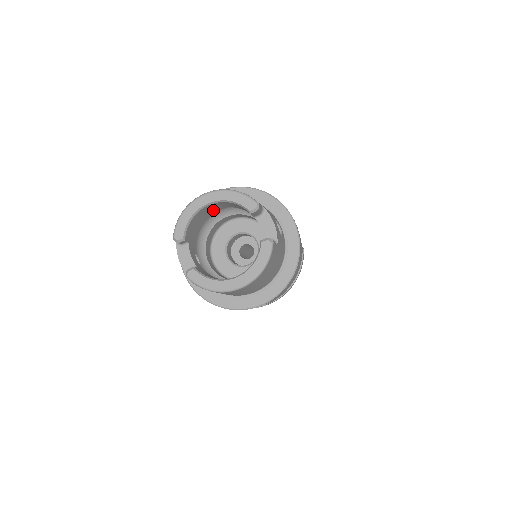
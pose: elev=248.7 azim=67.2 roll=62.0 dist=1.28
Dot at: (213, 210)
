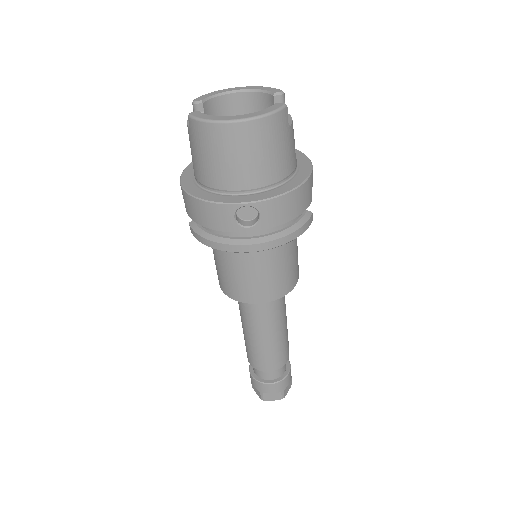
Dot at: occluded
